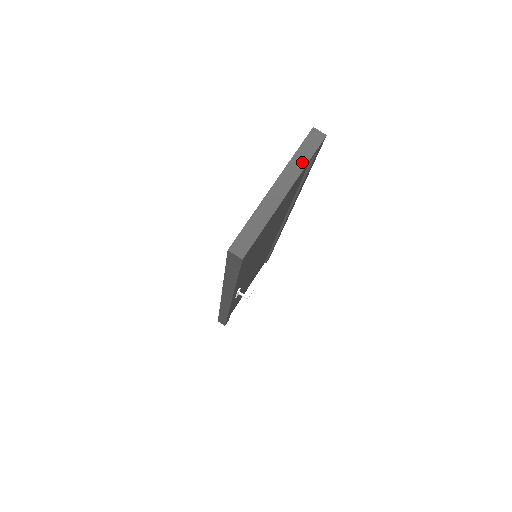
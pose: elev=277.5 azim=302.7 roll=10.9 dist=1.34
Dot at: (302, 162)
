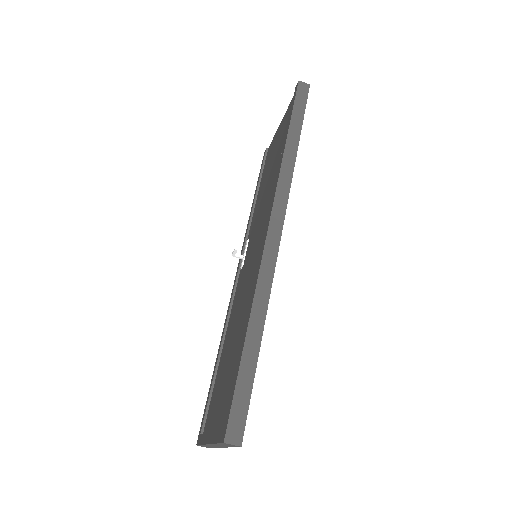
Dot at: (226, 446)
